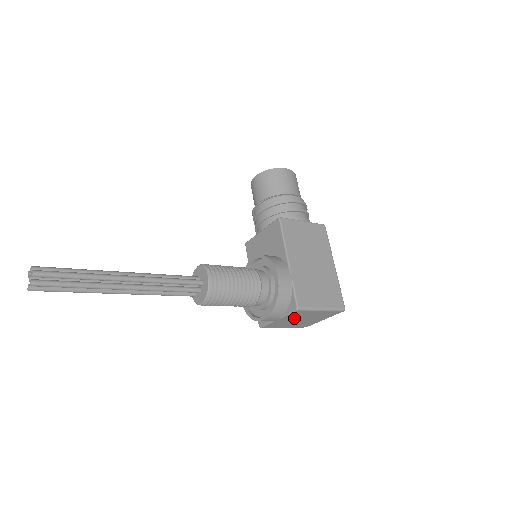
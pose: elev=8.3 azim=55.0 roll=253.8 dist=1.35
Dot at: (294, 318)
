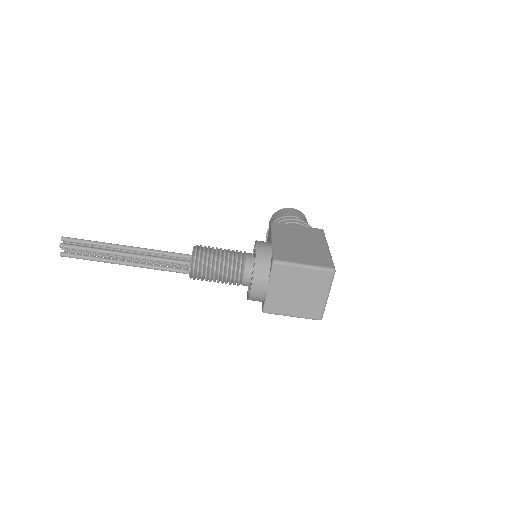
Dot at: (285, 286)
